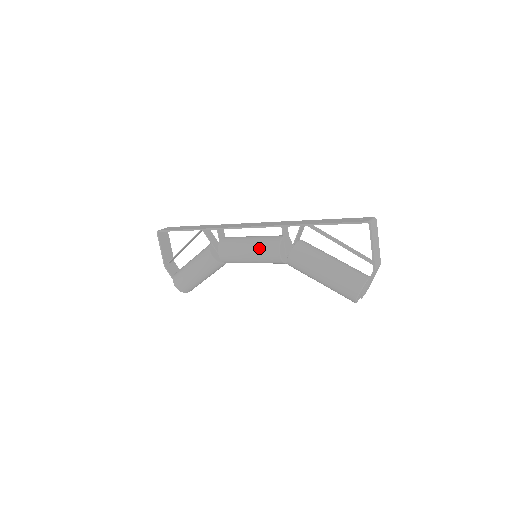
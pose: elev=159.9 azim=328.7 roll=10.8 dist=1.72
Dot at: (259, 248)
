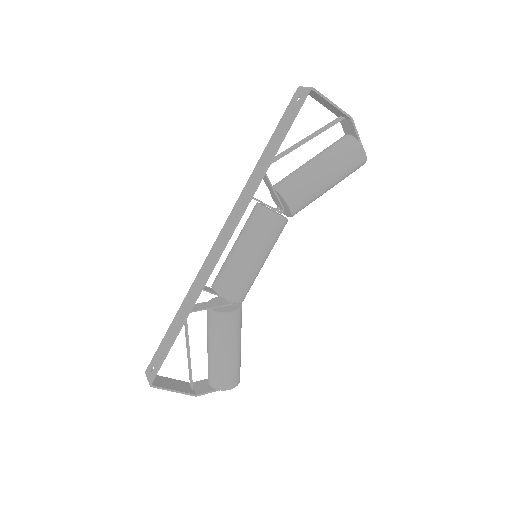
Dot at: (260, 240)
